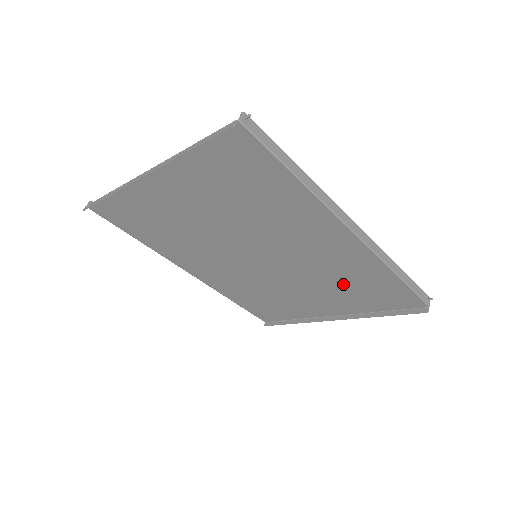
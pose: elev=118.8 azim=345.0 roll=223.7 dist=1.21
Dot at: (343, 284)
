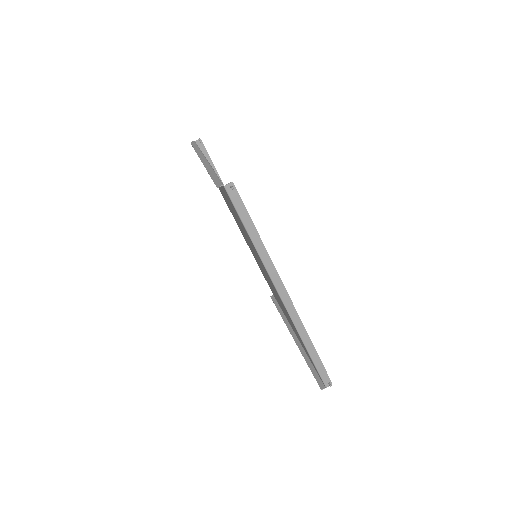
Dot at: occluded
